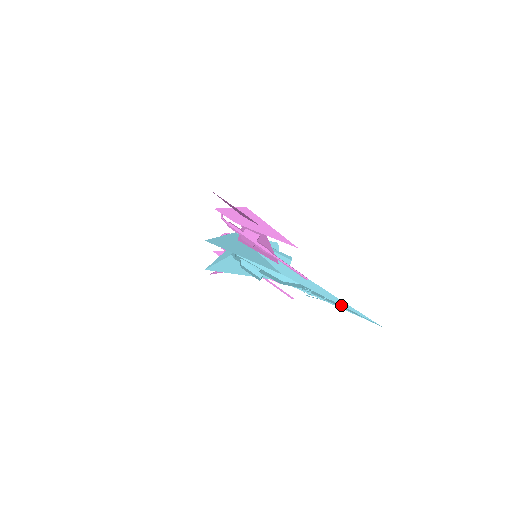
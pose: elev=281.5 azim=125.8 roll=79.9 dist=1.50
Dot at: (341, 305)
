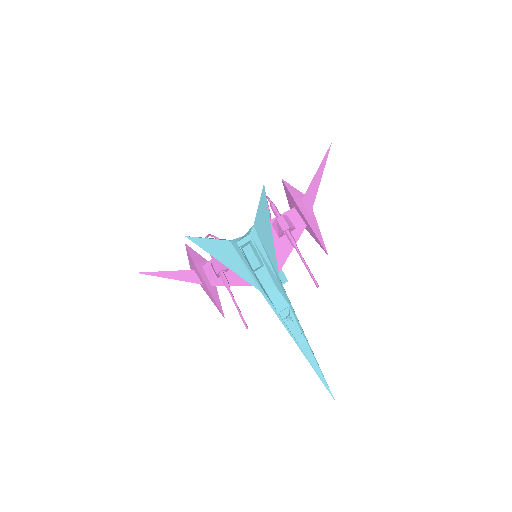
Dot at: occluded
